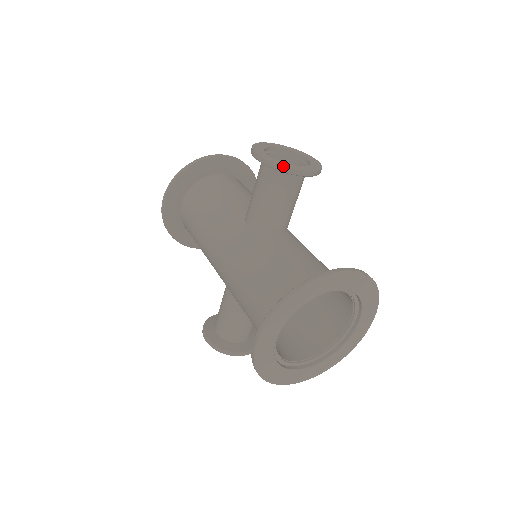
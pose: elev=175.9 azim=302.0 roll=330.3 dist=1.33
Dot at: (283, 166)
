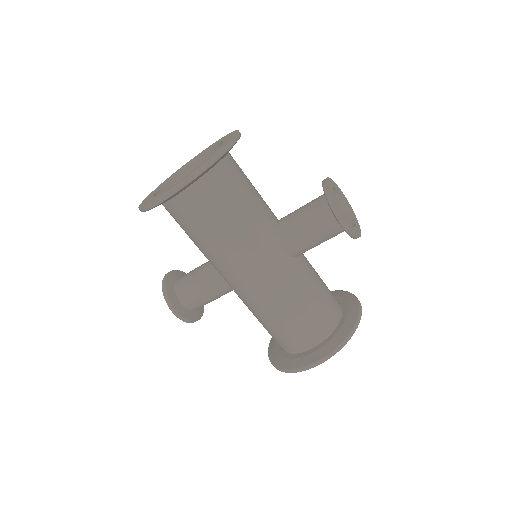
Dot at: occluded
